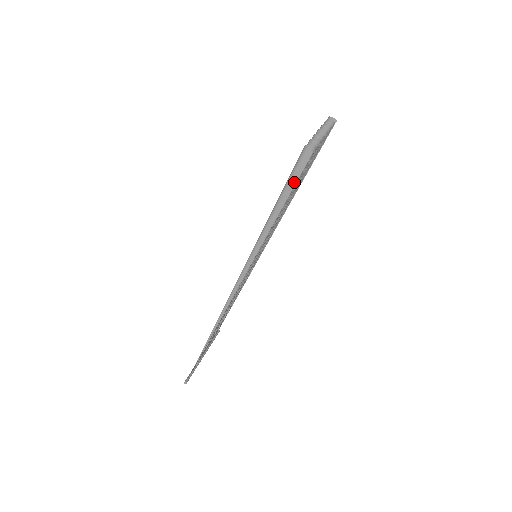
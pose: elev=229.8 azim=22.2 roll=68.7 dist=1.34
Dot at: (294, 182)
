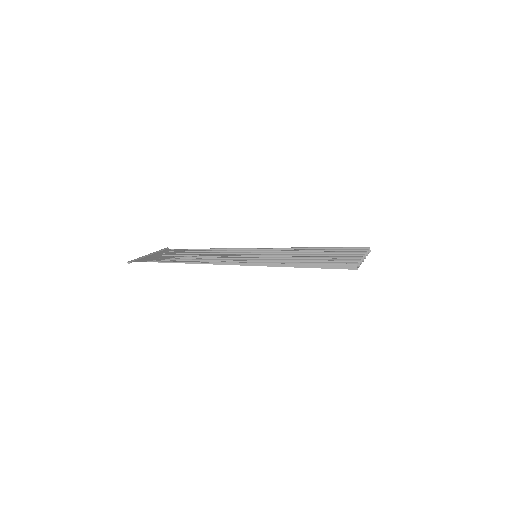
Dot at: (332, 267)
